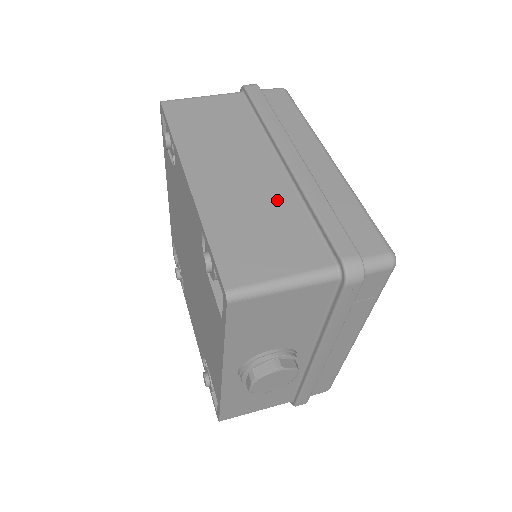
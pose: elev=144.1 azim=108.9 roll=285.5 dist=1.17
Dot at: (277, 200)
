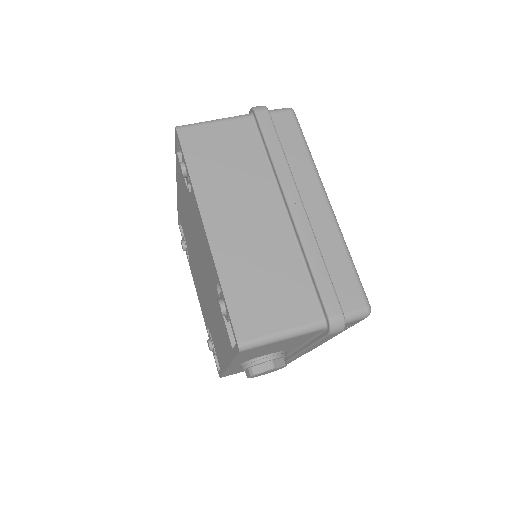
Dot at: (280, 252)
